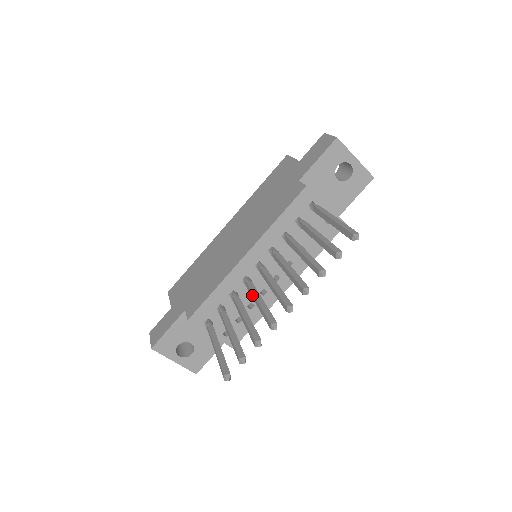
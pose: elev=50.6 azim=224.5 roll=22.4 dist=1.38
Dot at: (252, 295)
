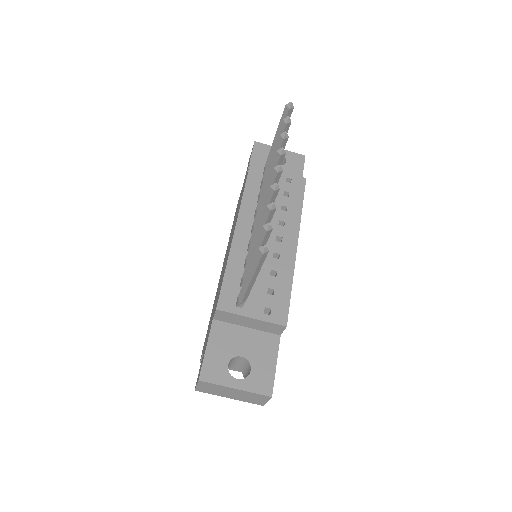
Dot at: (256, 230)
